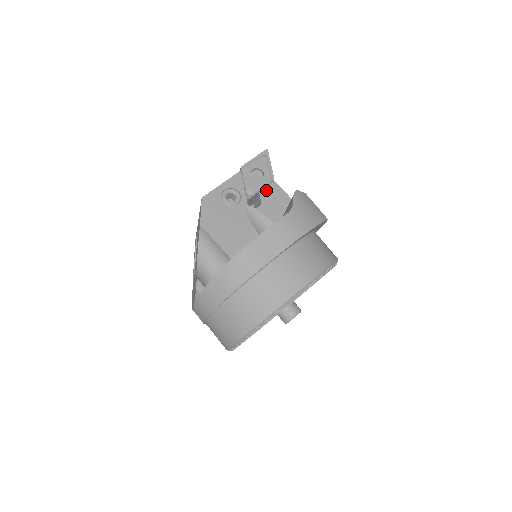
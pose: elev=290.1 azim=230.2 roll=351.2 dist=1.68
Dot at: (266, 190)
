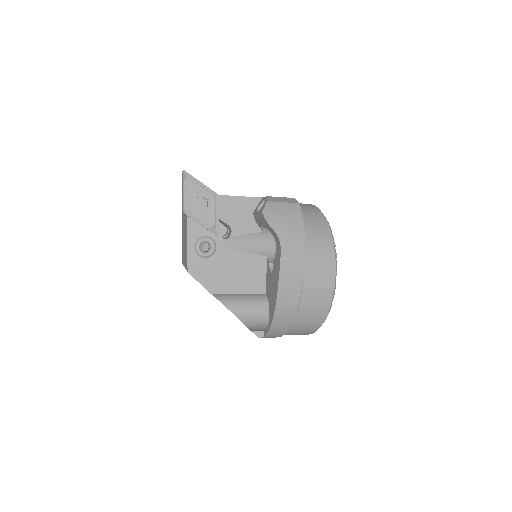
Dot at: (222, 211)
